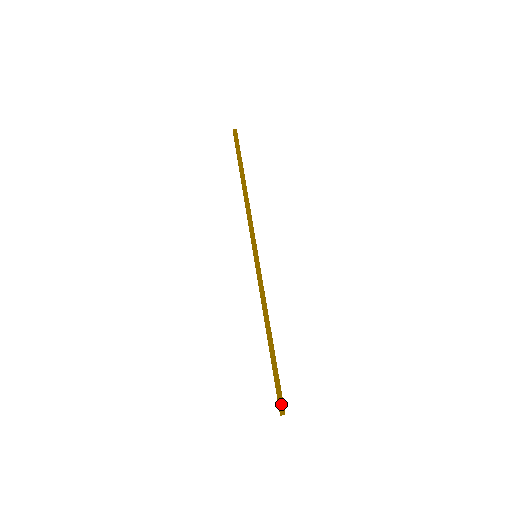
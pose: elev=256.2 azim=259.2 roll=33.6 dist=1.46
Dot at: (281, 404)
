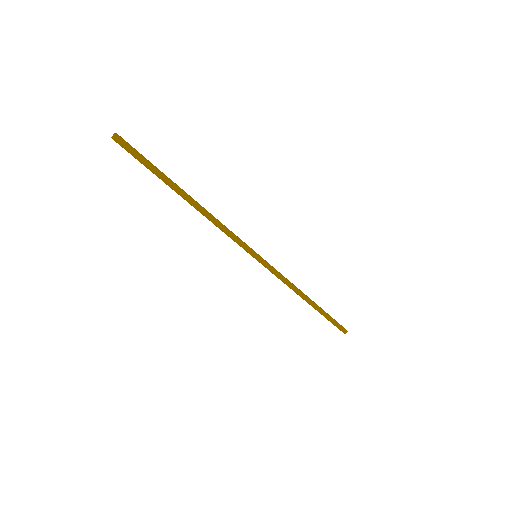
Dot at: (341, 330)
